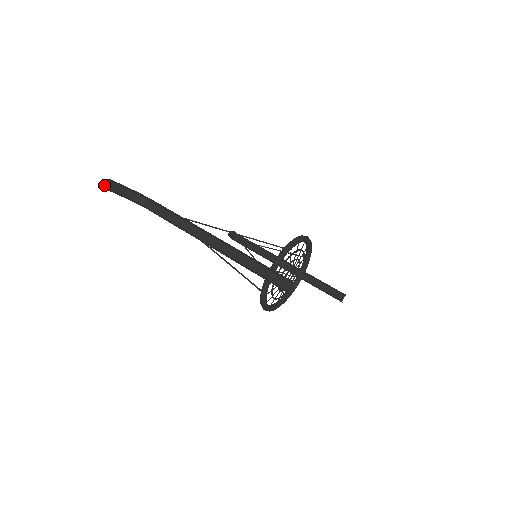
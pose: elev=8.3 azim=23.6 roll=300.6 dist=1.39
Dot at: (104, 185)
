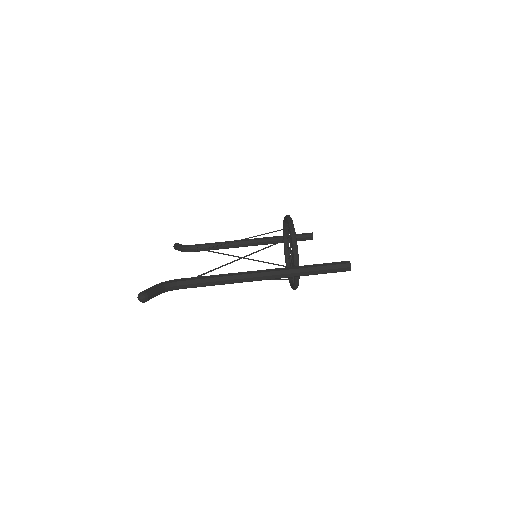
Dot at: (144, 300)
